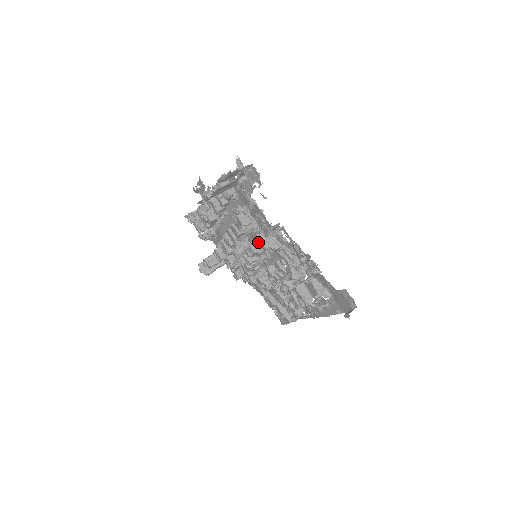
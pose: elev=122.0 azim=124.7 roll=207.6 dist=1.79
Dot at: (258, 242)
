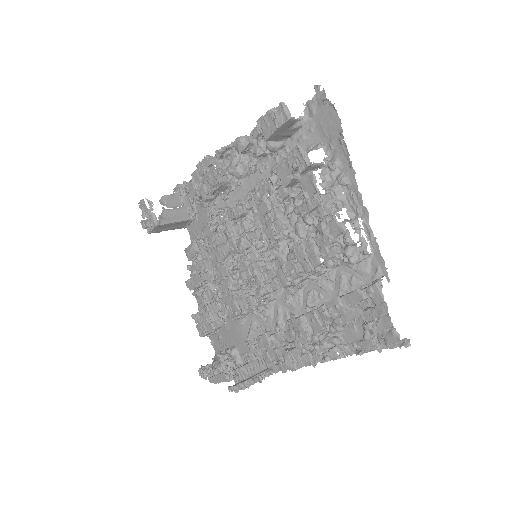
Dot at: (241, 234)
